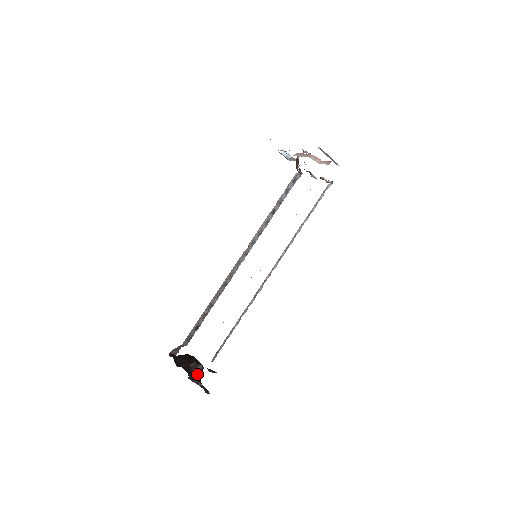
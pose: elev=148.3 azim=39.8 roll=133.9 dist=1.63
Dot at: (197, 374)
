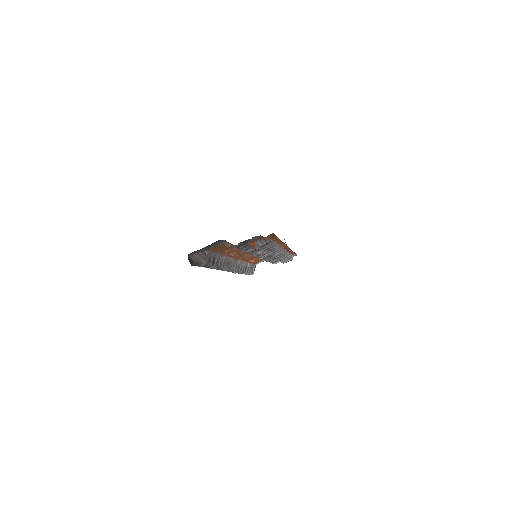
Dot at: occluded
